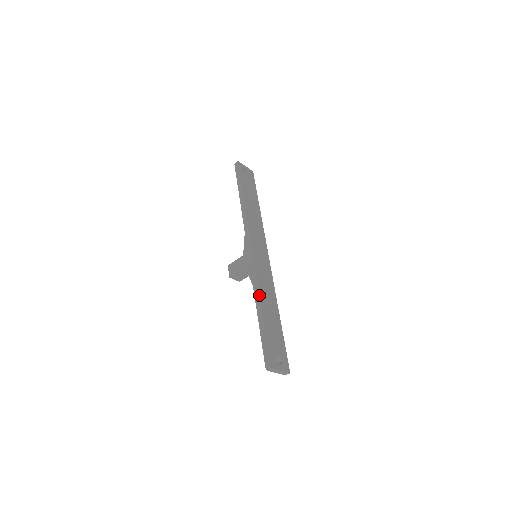
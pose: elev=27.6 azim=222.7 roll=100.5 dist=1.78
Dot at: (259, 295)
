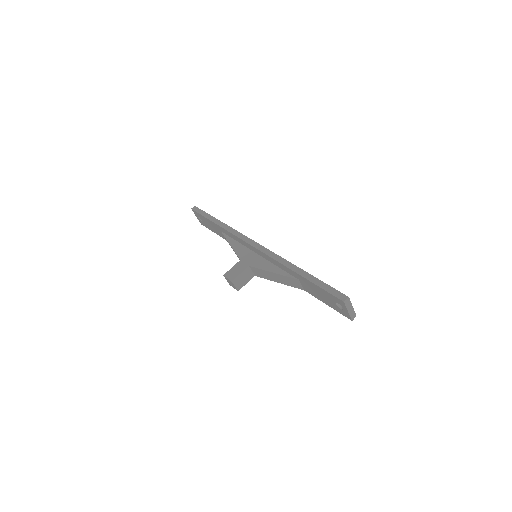
Dot at: (291, 263)
